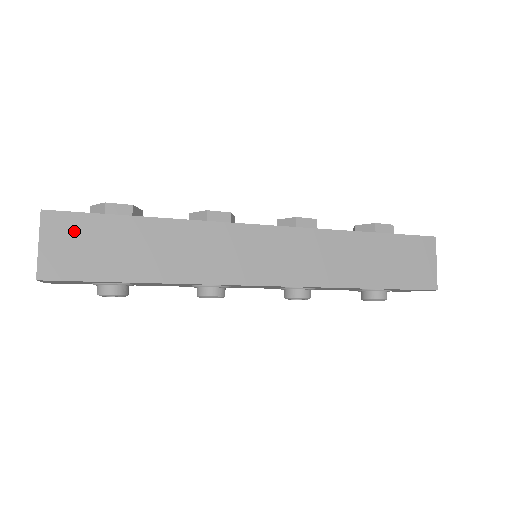
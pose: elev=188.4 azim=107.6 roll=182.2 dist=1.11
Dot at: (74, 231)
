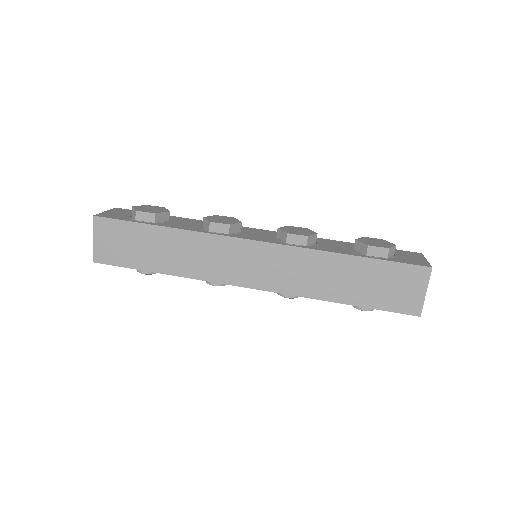
Dot at: (114, 232)
